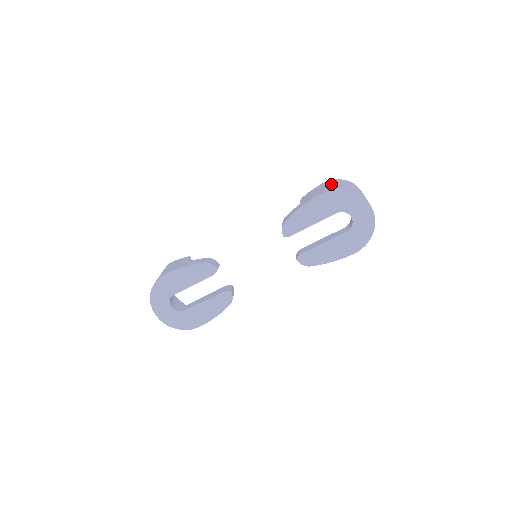
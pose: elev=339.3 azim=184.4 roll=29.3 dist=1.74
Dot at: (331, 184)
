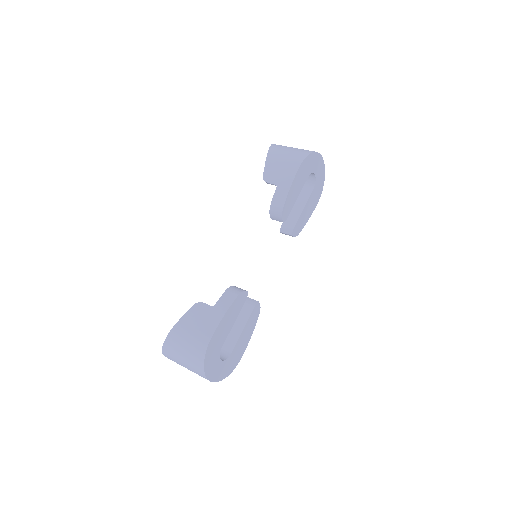
Dot at: (285, 154)
